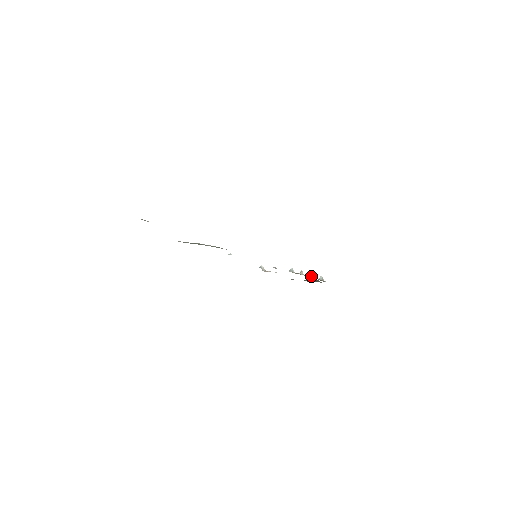
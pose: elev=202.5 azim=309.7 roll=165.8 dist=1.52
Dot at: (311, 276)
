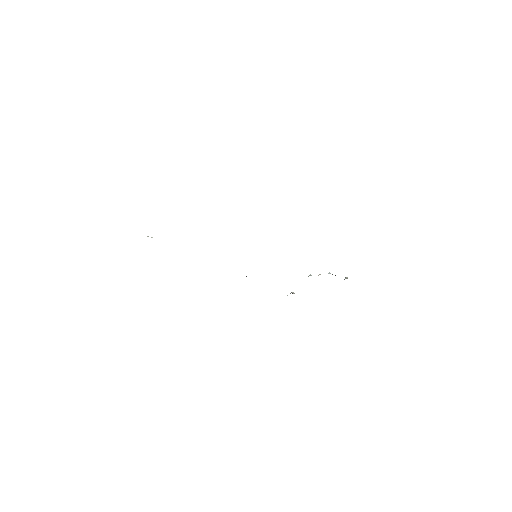
Dot at: occluded
